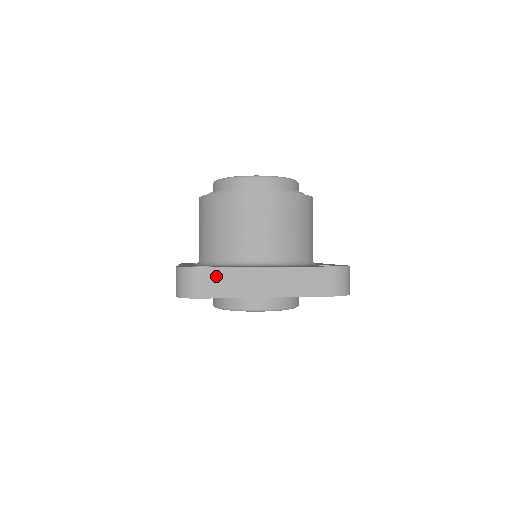
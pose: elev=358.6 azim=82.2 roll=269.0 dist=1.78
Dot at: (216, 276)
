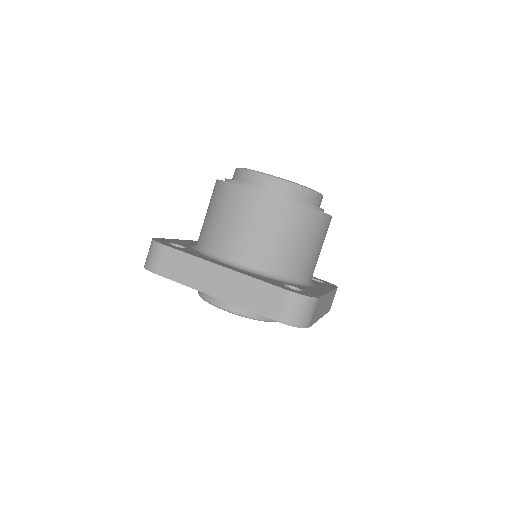
Dot at: (174, 257)
